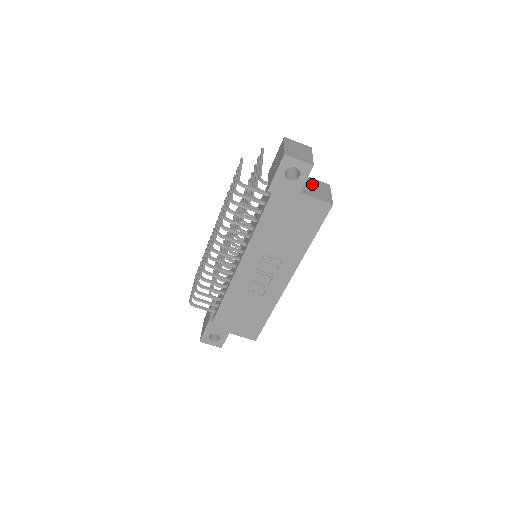
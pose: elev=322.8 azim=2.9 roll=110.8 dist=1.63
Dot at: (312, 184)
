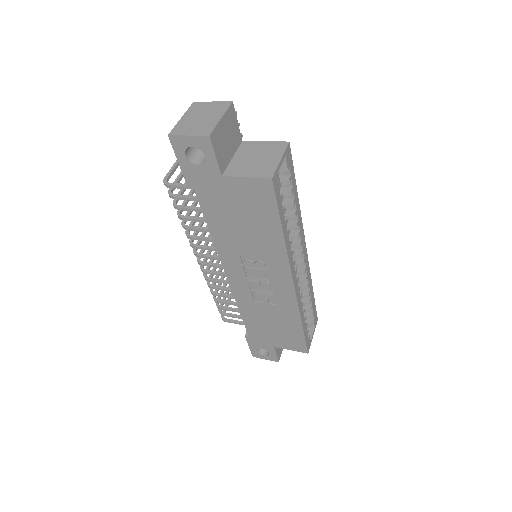
Dot at: (254, 152)
